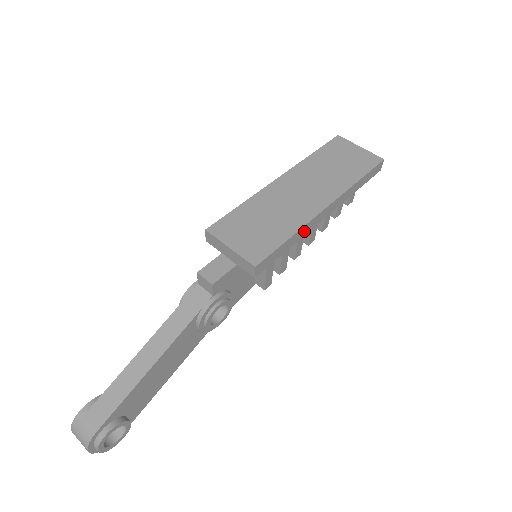
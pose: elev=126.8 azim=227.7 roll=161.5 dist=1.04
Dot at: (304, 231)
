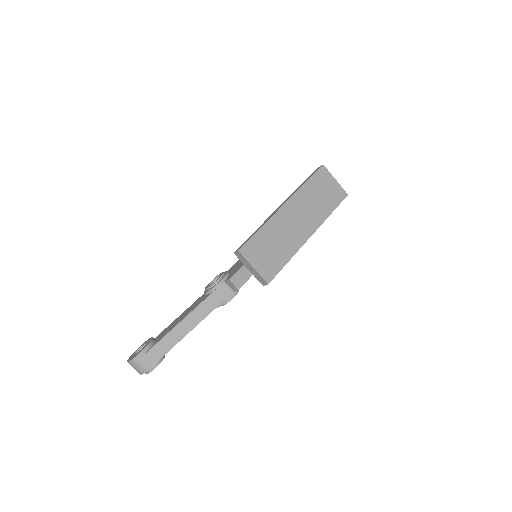
Dot at: occluded
